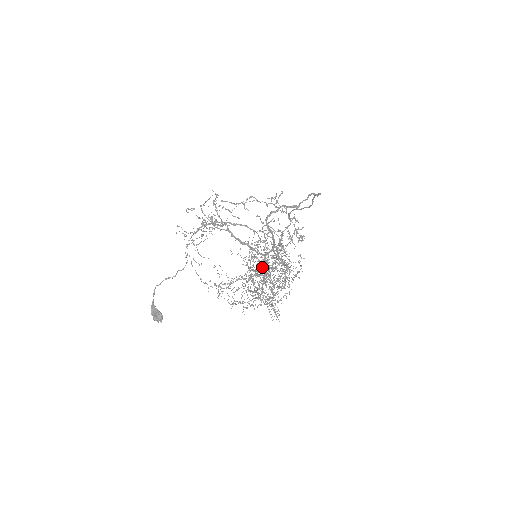
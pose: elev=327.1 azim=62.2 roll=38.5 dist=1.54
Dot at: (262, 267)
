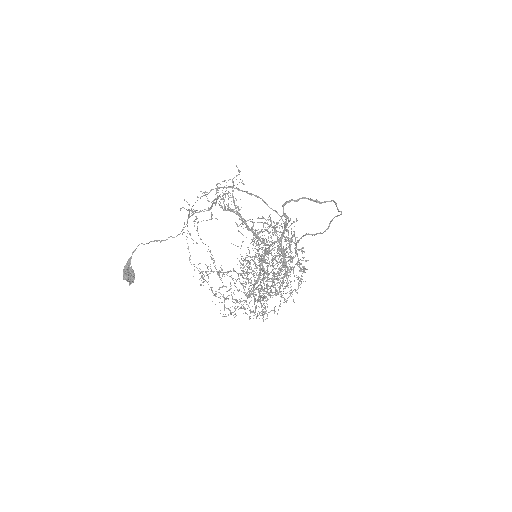
Dot at: occluded
